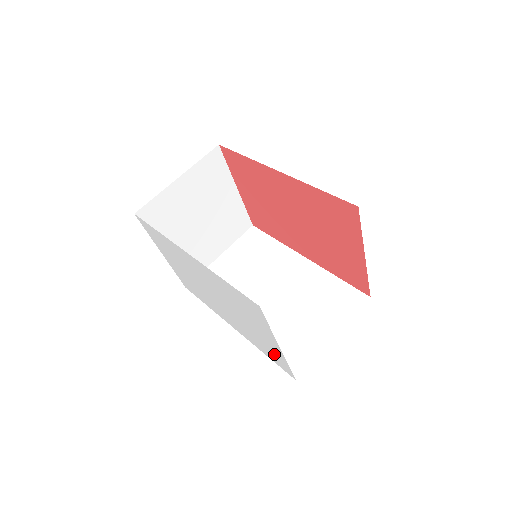
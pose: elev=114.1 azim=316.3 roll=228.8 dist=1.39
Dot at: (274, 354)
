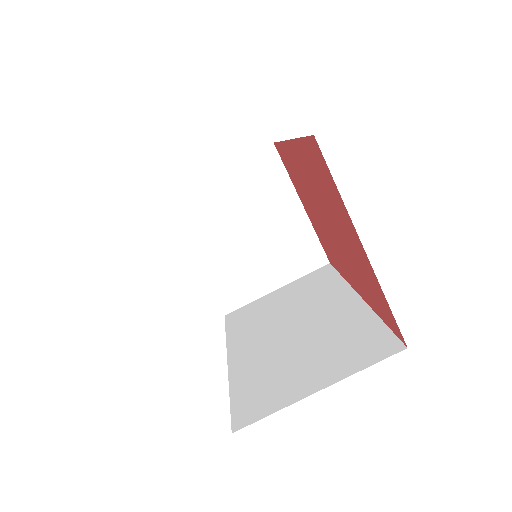
Dot at: occluded
